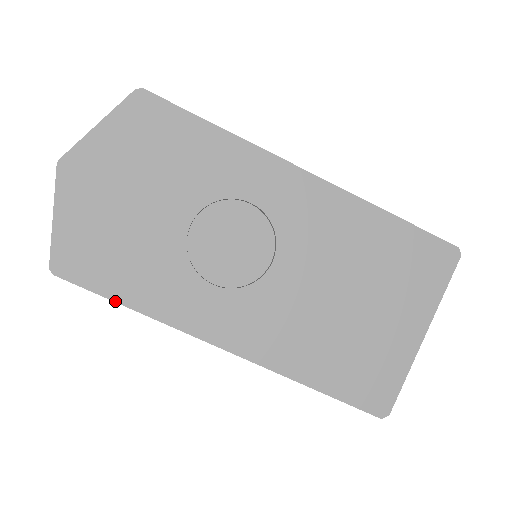
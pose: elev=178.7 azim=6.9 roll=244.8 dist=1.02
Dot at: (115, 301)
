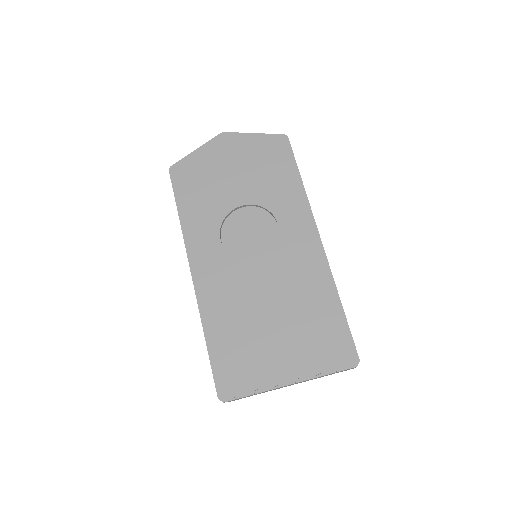
Dot at: (177, 204)
